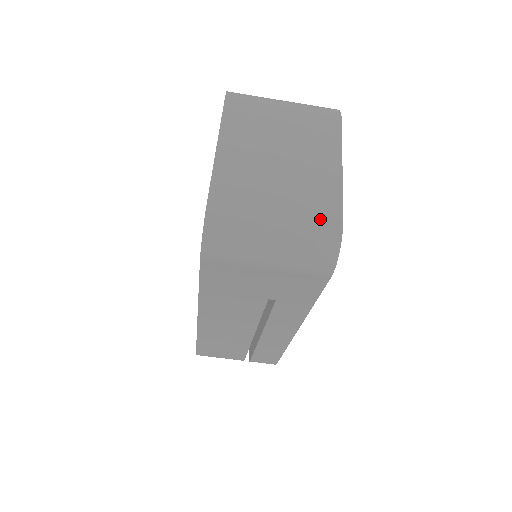
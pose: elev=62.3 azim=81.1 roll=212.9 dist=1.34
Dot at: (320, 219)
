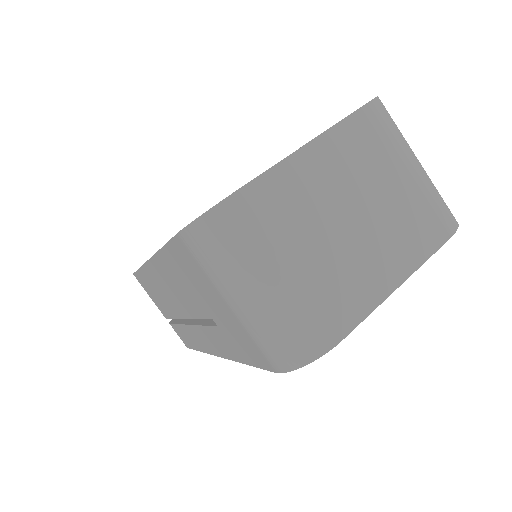
Dot at: (321, 319)
